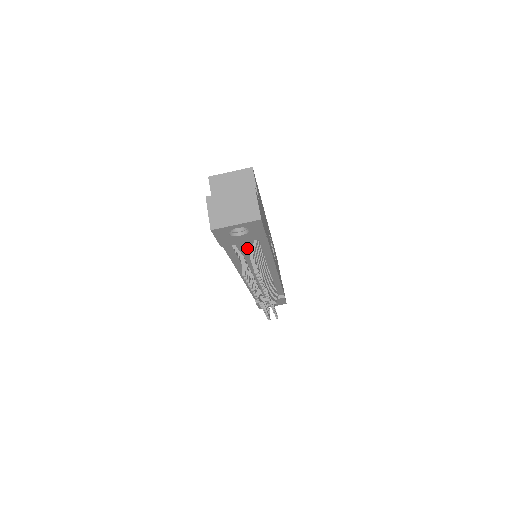
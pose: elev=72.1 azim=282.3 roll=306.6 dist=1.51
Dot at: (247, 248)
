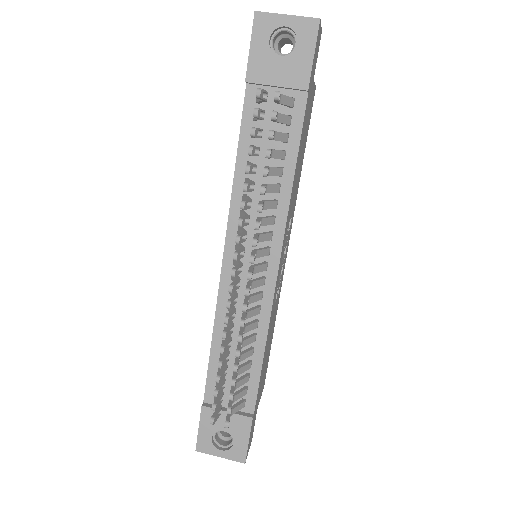
Dot at: occluded
